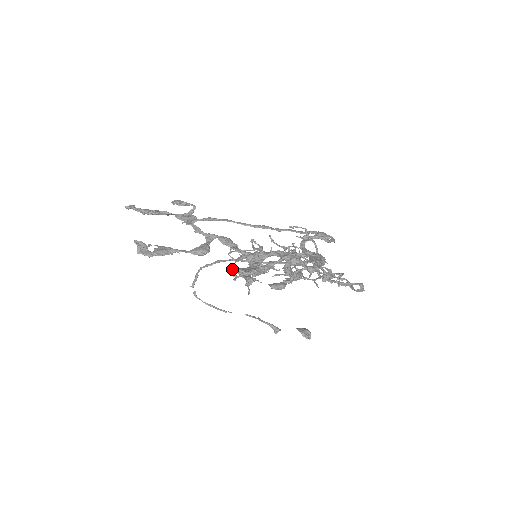
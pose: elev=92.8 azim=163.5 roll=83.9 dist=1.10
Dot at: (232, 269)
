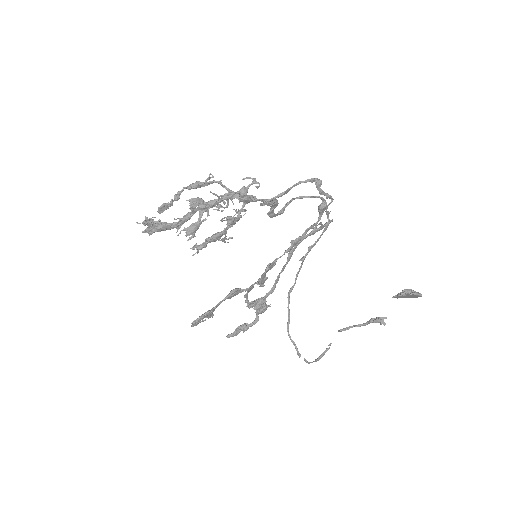
Dot at: occluded
